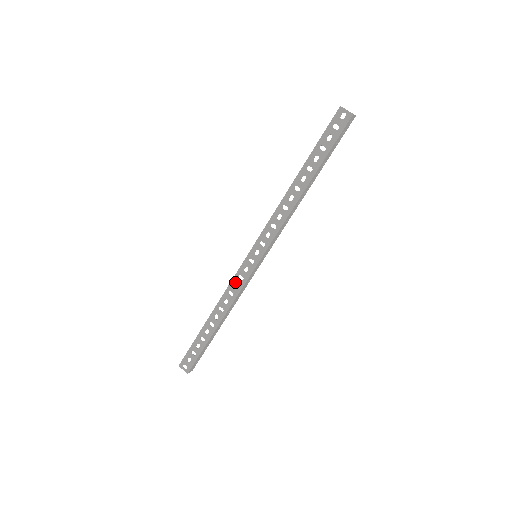
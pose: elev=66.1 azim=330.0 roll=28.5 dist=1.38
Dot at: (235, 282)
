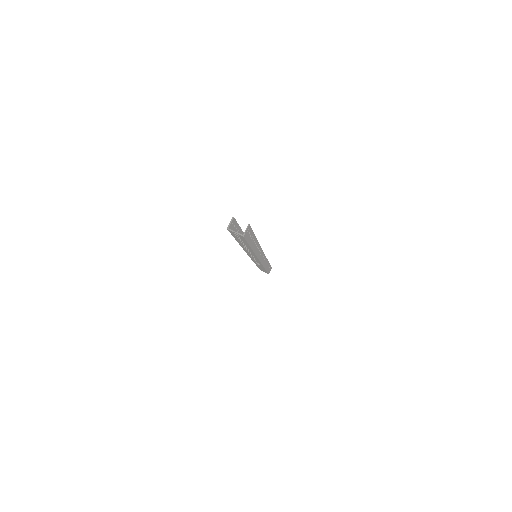
Dot at: occluded
